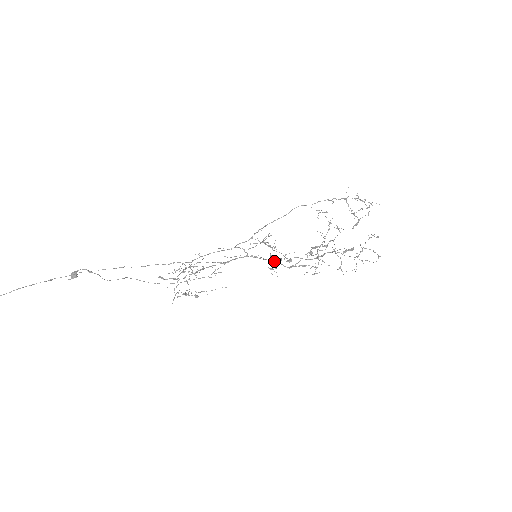
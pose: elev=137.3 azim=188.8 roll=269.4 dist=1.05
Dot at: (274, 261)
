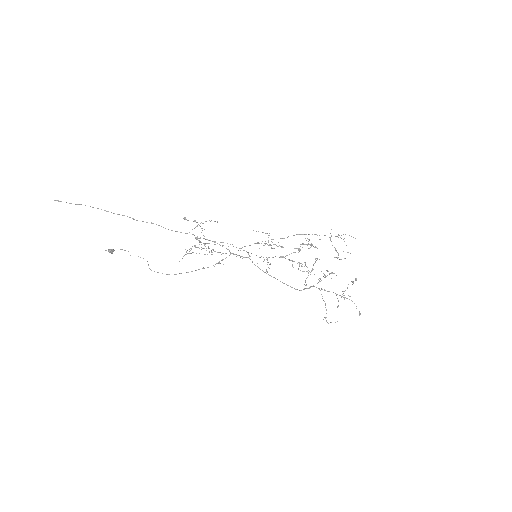
Dot at: occluded
